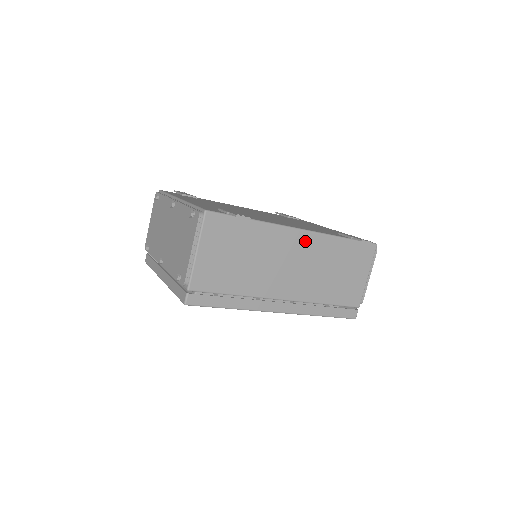
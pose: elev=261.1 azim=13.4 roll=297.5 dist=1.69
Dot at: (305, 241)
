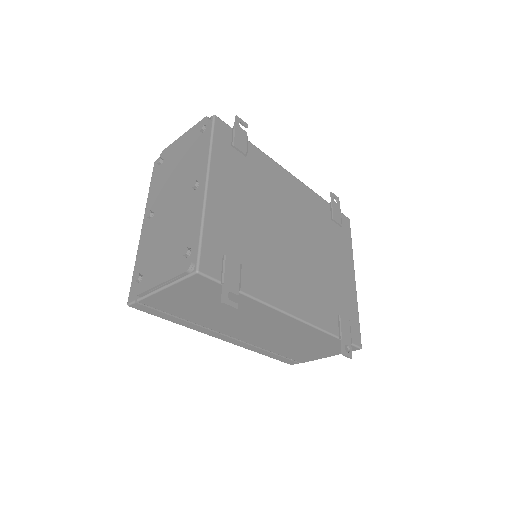
Dot at: (290, 323)
